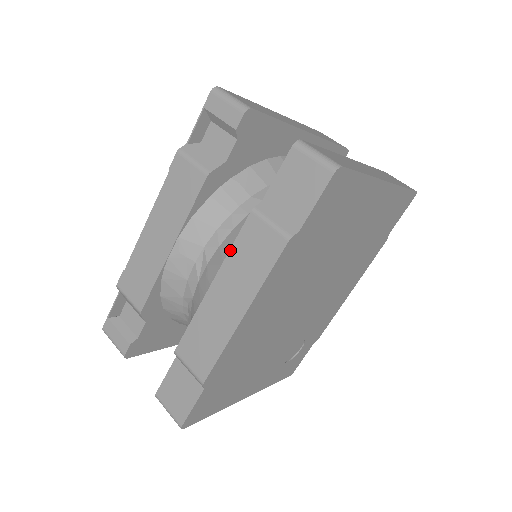
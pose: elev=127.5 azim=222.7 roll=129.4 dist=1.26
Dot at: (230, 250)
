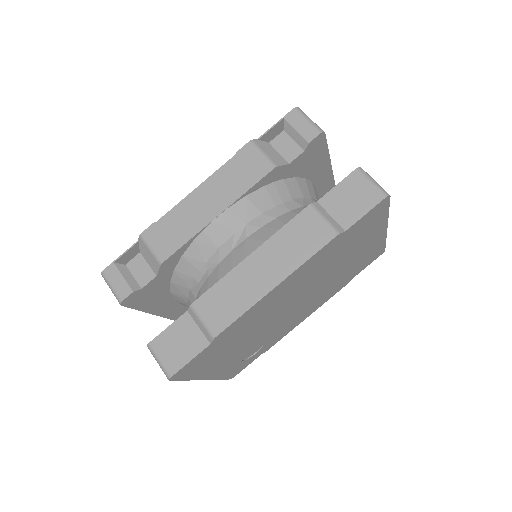
Dot at: (279, 230)
